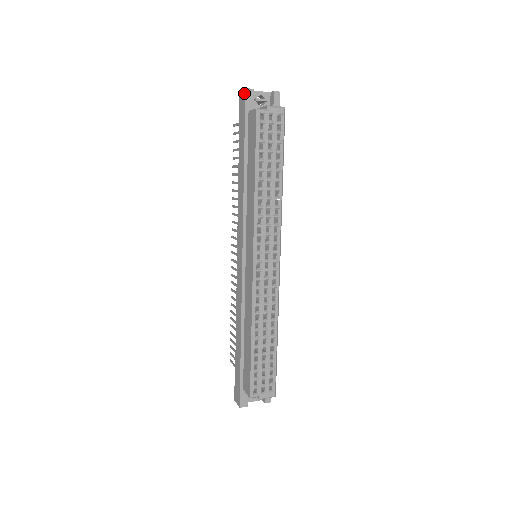
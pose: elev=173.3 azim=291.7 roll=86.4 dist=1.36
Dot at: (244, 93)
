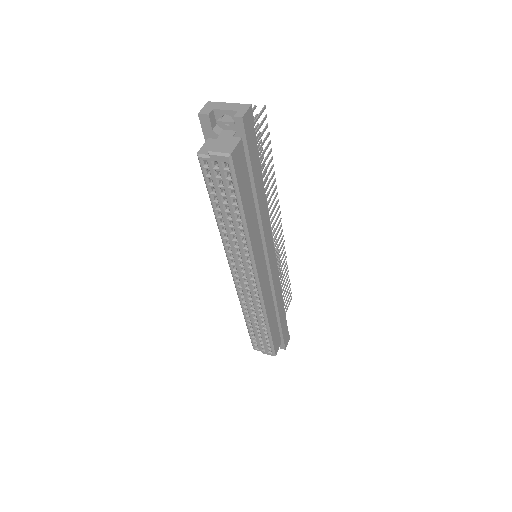
Dot at: (200, 117)
